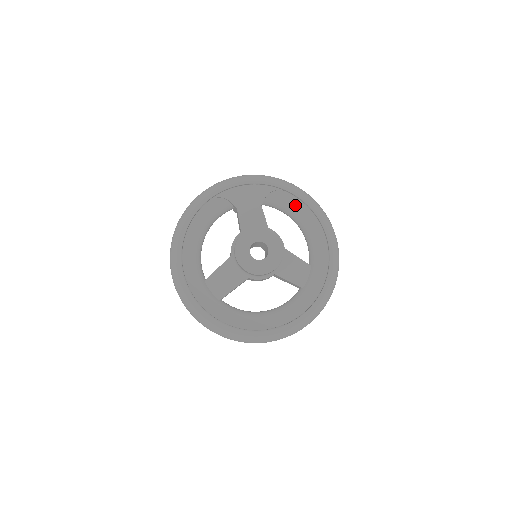
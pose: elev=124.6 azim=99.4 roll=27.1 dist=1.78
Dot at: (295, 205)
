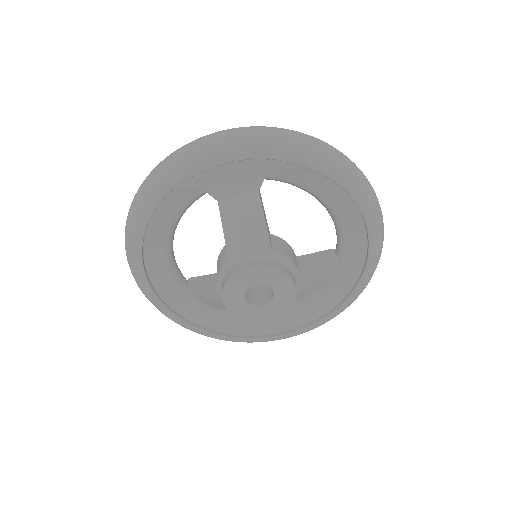
Dot at: (317, 182)
